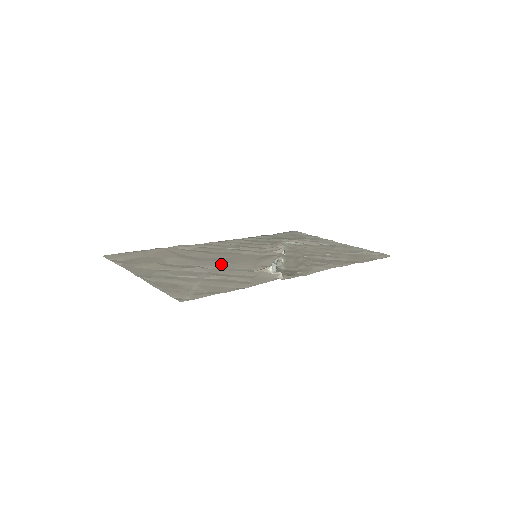
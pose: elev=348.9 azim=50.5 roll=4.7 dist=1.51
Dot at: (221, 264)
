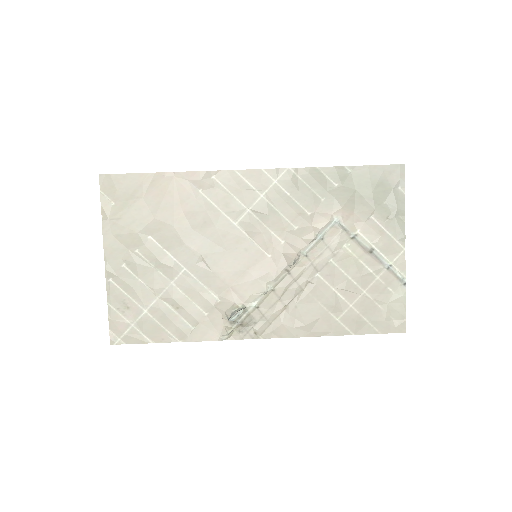
Dot at: (200, 267)
